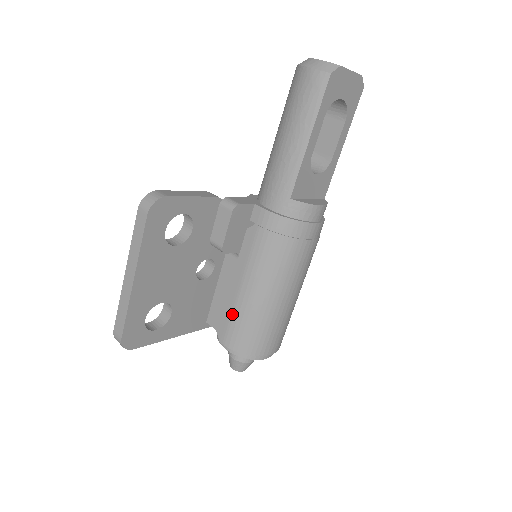
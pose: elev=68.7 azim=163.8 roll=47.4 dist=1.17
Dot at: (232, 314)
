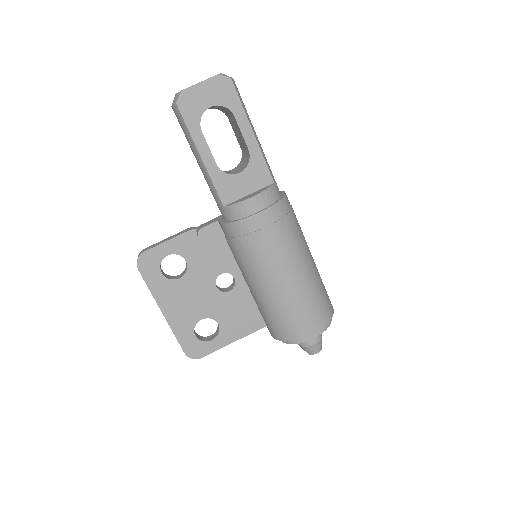
Dot at: (260, 310)
